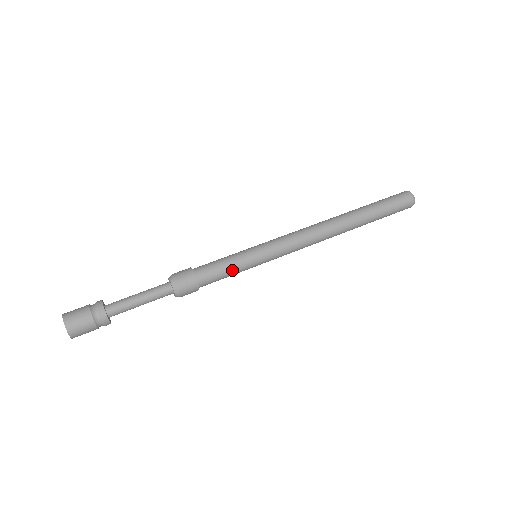
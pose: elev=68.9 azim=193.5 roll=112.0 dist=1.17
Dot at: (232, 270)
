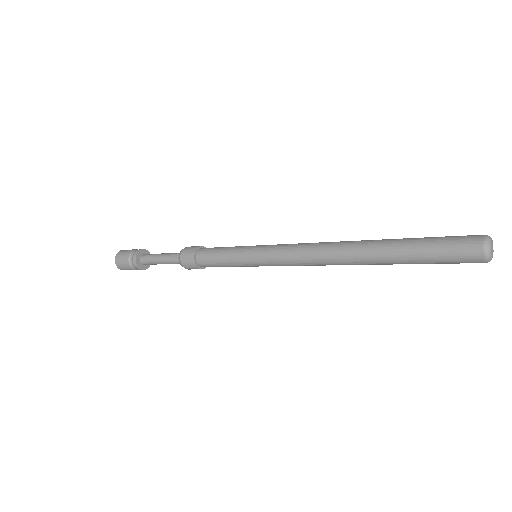
Dot at: (230, 266)
